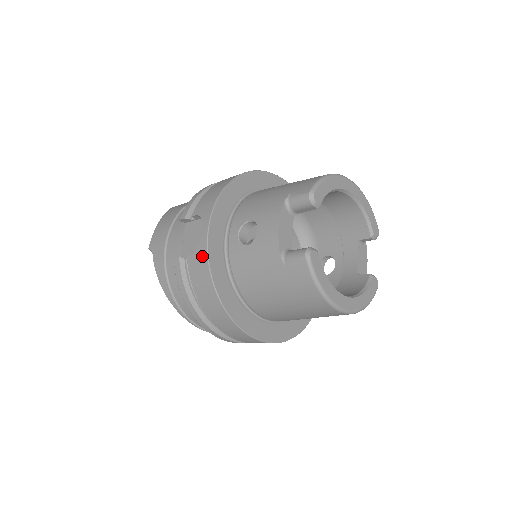
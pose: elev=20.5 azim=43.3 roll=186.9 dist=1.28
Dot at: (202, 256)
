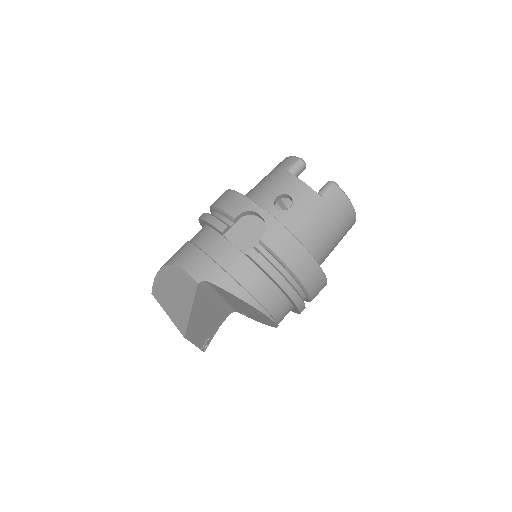
Dot at: (275, 227)
